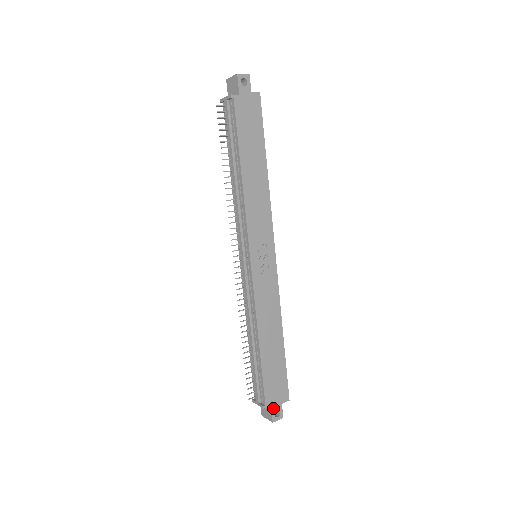
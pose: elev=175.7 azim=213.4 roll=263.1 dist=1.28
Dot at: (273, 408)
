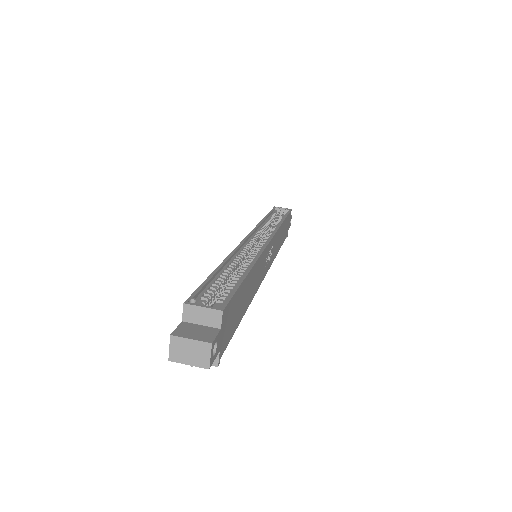
Dot at: (289, 227)
